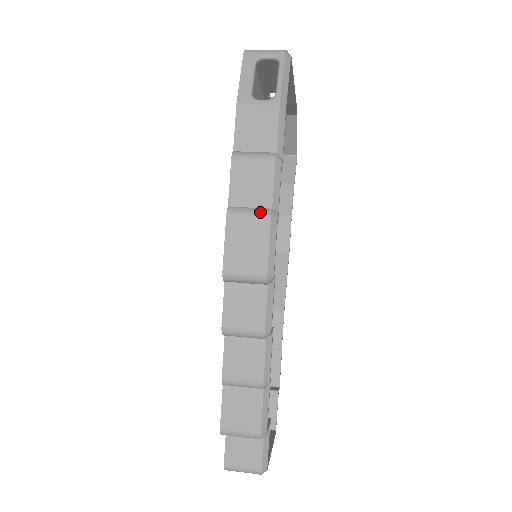
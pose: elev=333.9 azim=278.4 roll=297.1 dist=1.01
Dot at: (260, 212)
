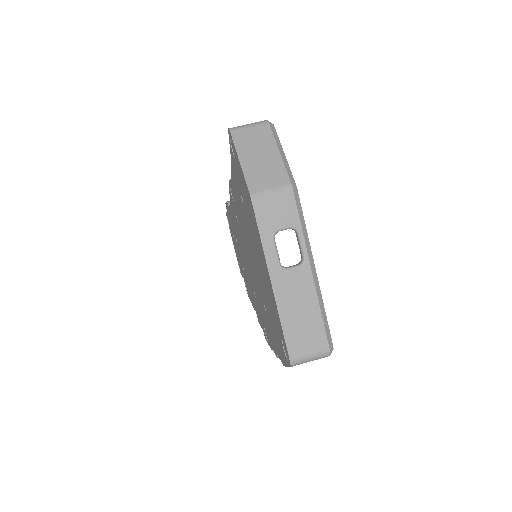
Dot at: occluded
